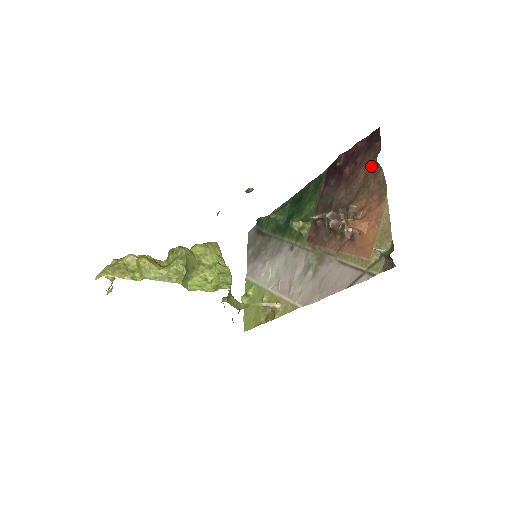
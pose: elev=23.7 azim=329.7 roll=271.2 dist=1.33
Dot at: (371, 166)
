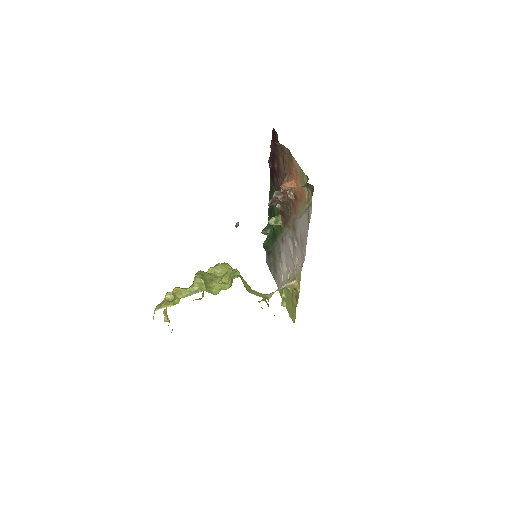
Dot at: (280, 150)
